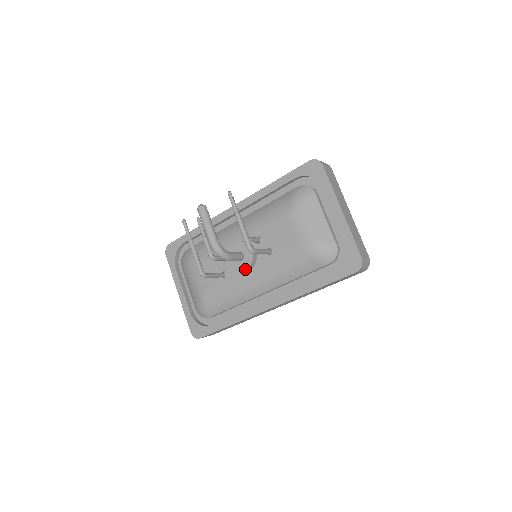
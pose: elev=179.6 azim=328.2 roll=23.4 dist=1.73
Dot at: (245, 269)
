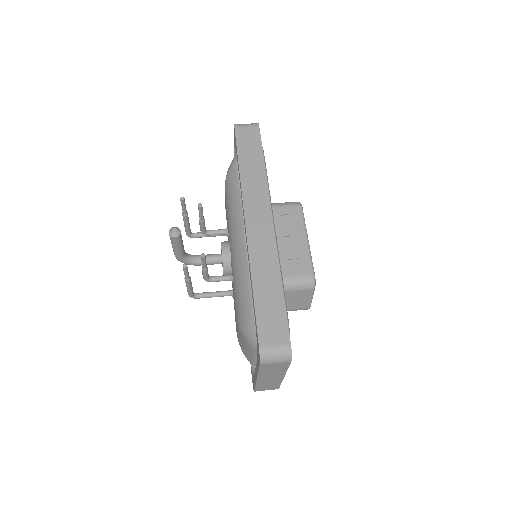
Dot at: (222, 266)
